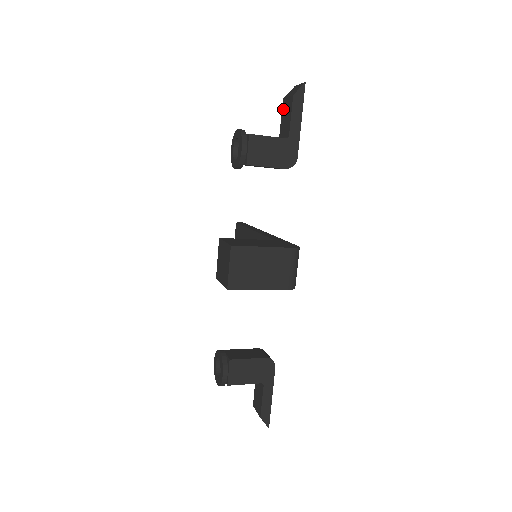
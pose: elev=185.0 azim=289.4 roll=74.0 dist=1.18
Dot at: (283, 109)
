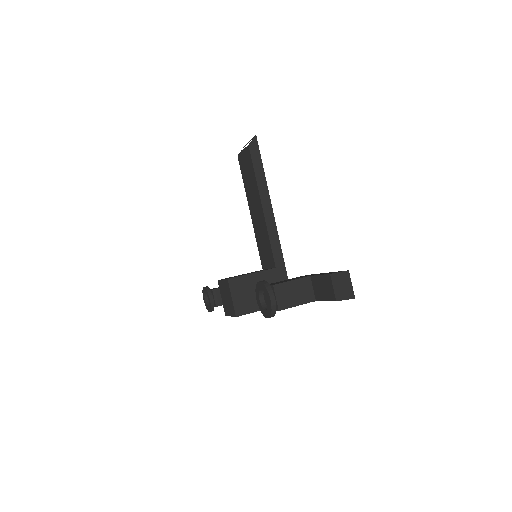
Dot at: (325, 279)
